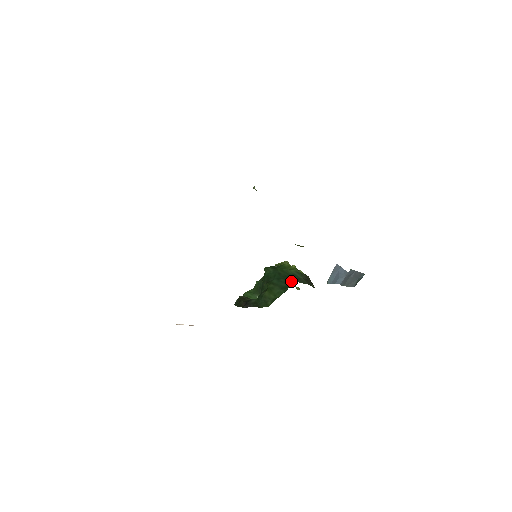
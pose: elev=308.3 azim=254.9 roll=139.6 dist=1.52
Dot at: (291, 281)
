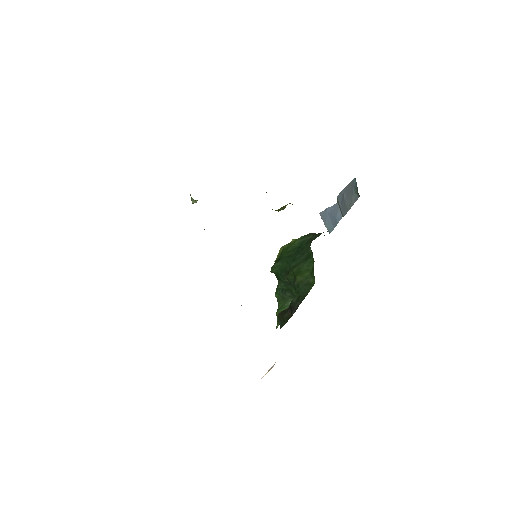
Dot at: (306, 248)
